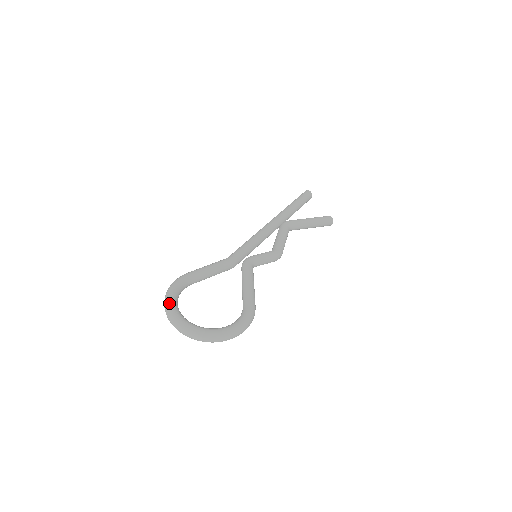
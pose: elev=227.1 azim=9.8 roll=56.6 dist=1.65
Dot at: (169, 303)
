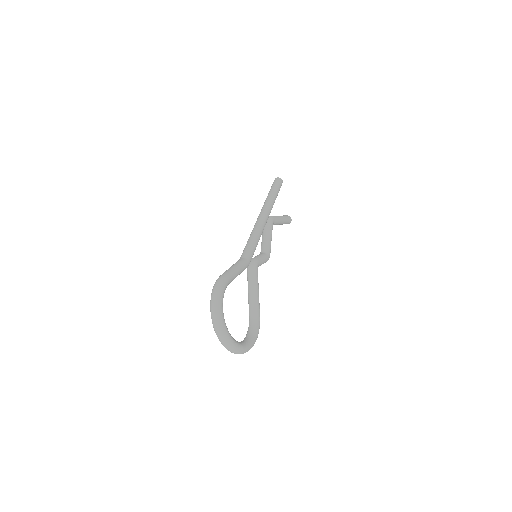
Dot at: (221, 315)
